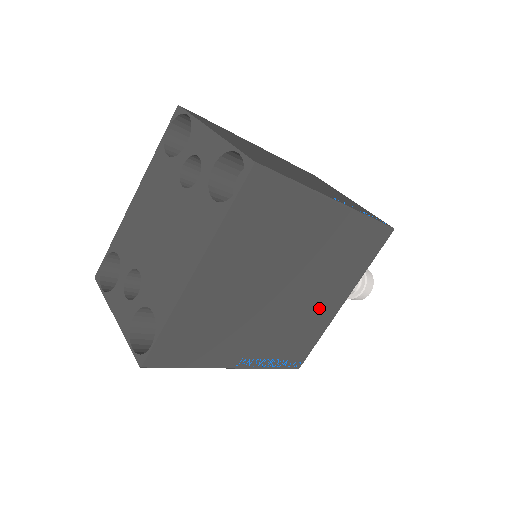
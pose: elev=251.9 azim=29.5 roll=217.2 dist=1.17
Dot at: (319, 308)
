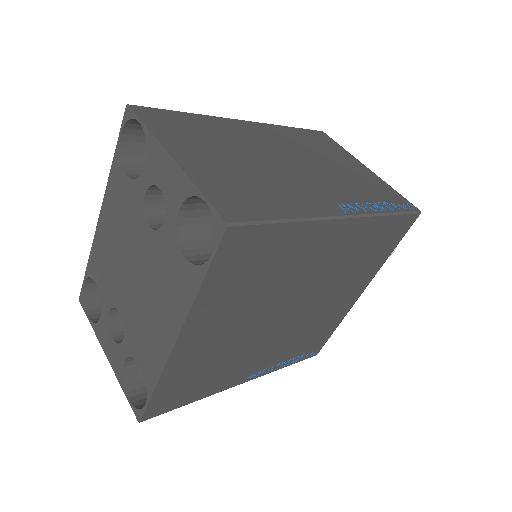
Dot at: (334, 307)
